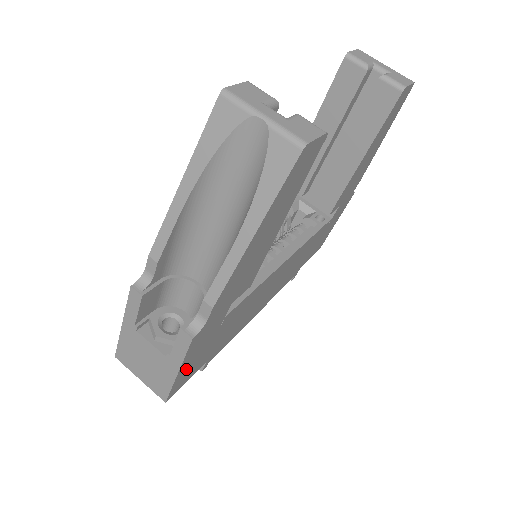
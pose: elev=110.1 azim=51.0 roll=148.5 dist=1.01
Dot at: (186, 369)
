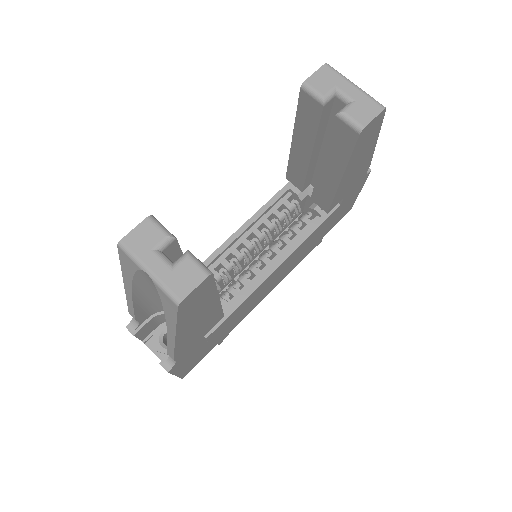
Dot at: (187, 367)
